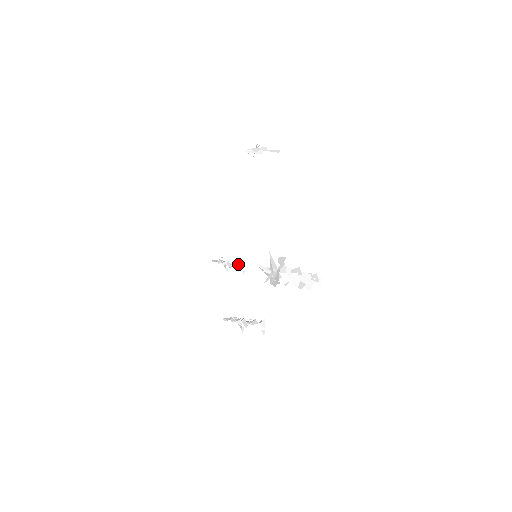
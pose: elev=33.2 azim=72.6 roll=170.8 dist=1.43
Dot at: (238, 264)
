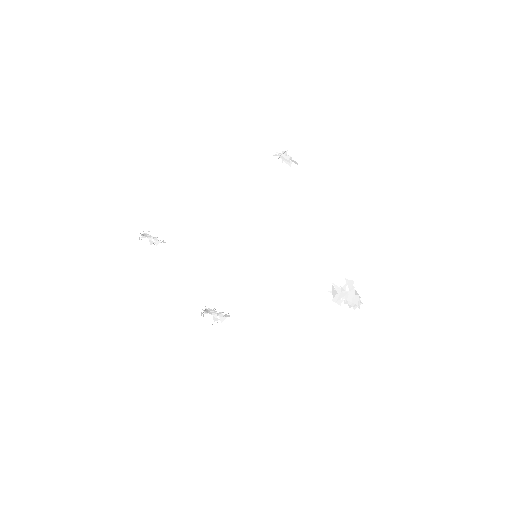
Dot at: occluded
